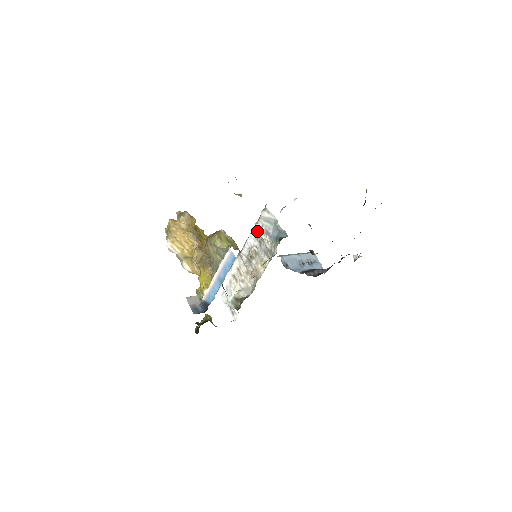
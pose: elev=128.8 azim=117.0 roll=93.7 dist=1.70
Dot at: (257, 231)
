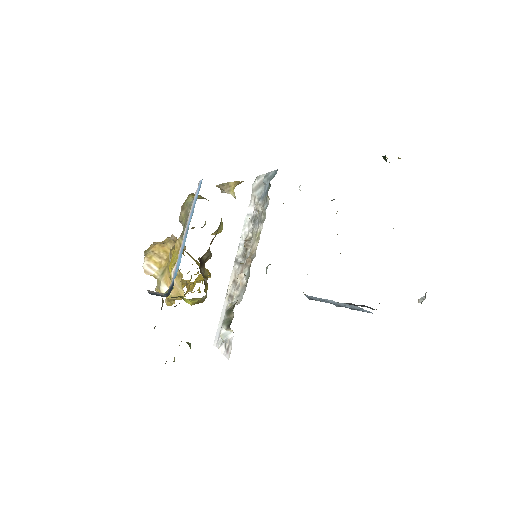
Dot at: (250, 212)
